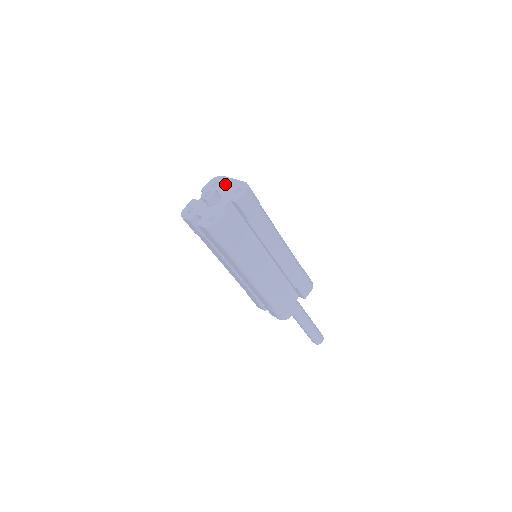
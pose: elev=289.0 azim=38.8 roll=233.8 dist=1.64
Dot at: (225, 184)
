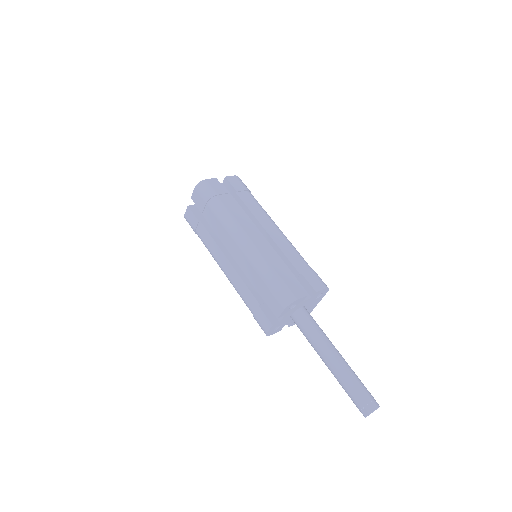
Dot at: occluded
